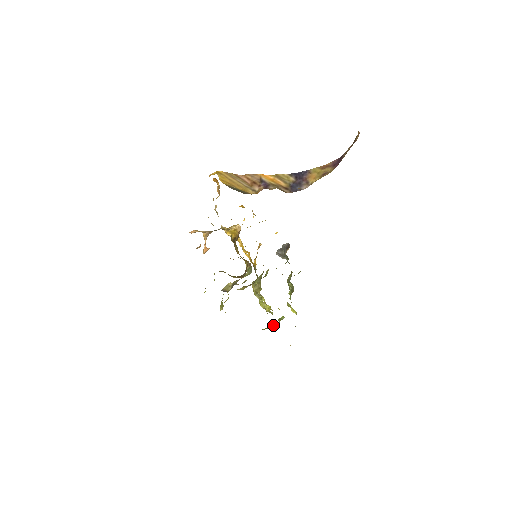
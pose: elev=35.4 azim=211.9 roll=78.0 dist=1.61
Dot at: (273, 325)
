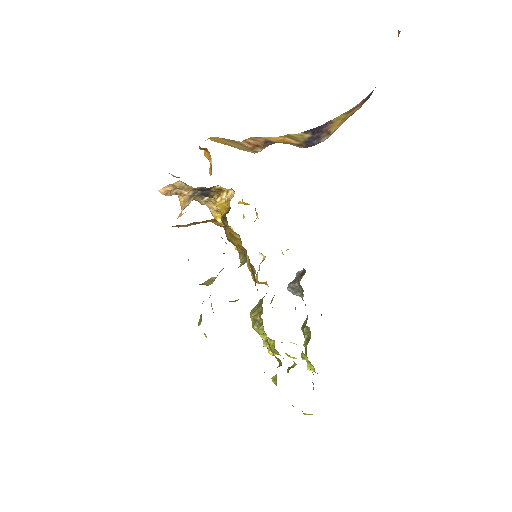
Dot at: (278, 366)
